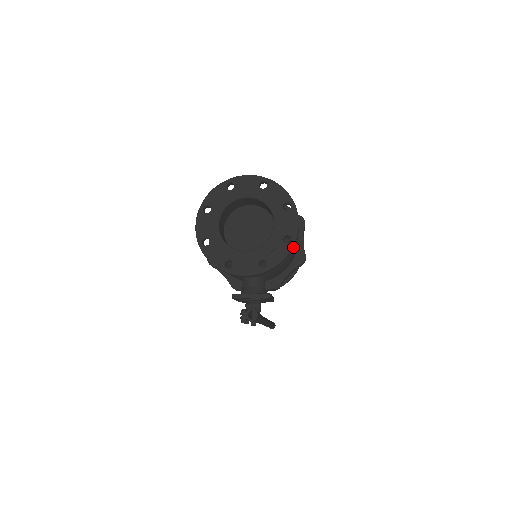
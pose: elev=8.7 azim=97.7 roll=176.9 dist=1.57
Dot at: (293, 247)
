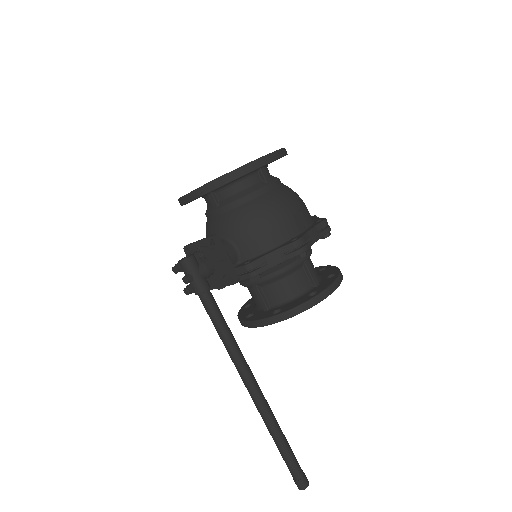
Dot at: (254, 168)
